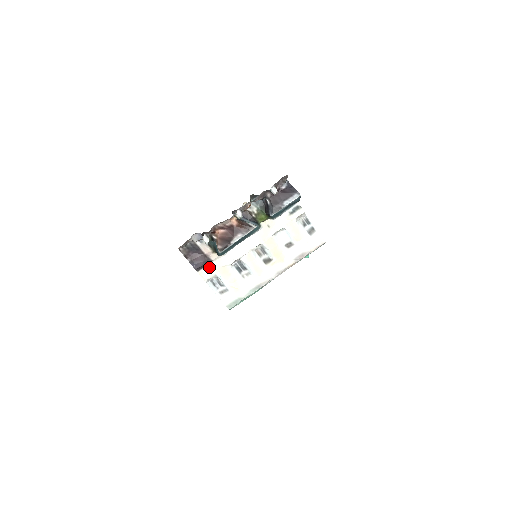
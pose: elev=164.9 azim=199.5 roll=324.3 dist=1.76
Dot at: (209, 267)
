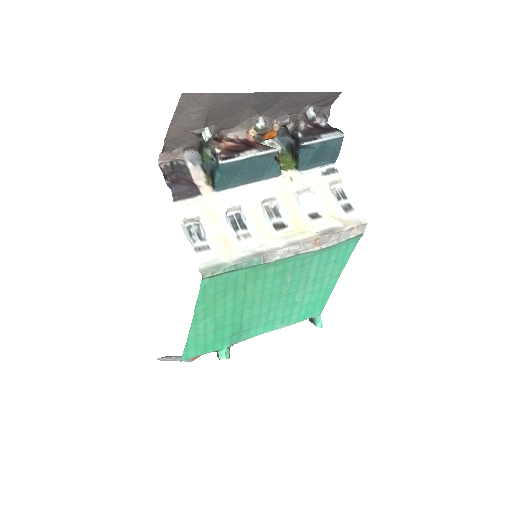
Dot at: (193, 202)
